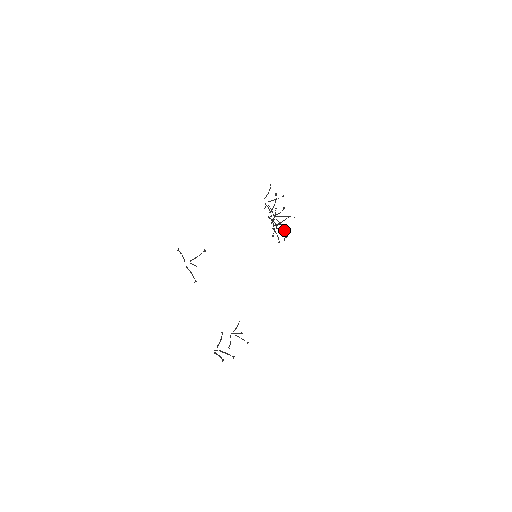
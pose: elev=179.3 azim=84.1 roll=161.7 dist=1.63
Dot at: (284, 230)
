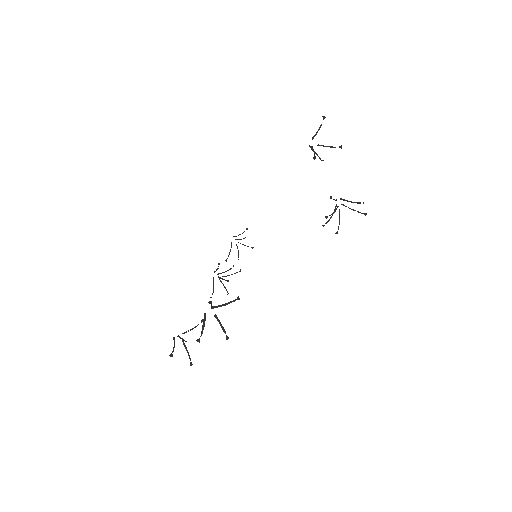
Dot at: occluded
